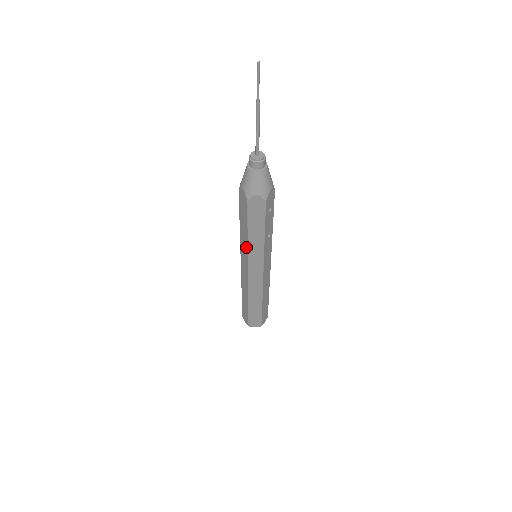
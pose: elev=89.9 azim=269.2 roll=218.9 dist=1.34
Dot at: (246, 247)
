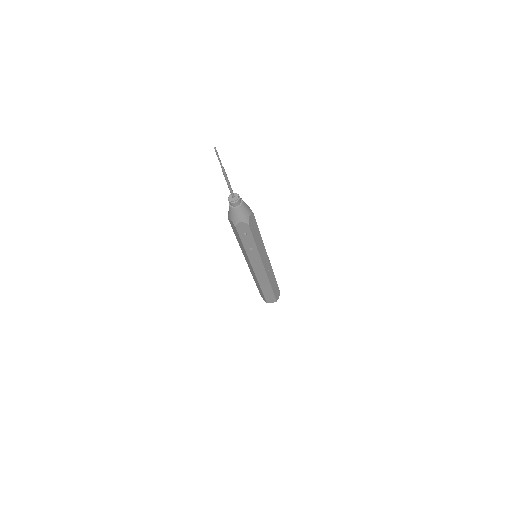
Dot at: occluded
